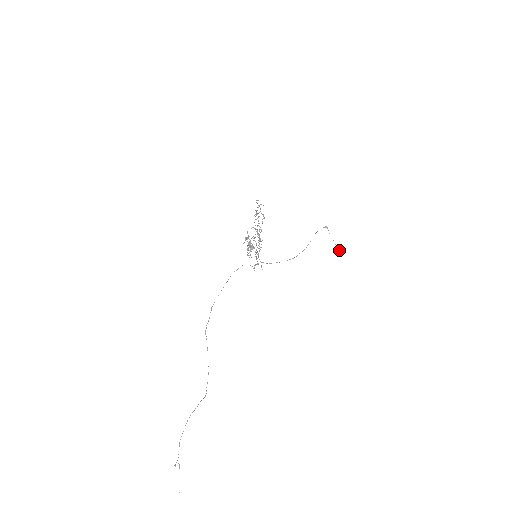
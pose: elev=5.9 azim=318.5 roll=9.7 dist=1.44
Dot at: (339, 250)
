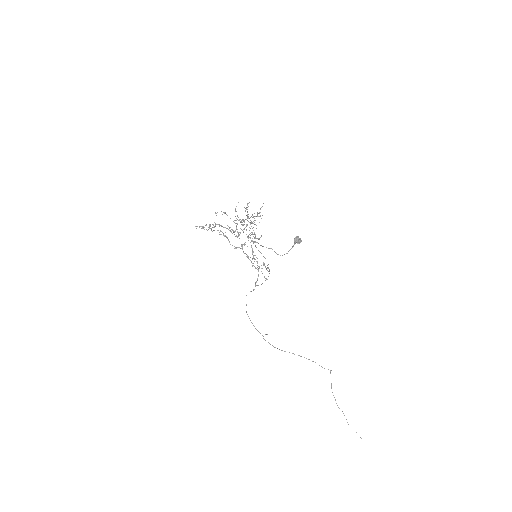
Dot at: (294, 243)
